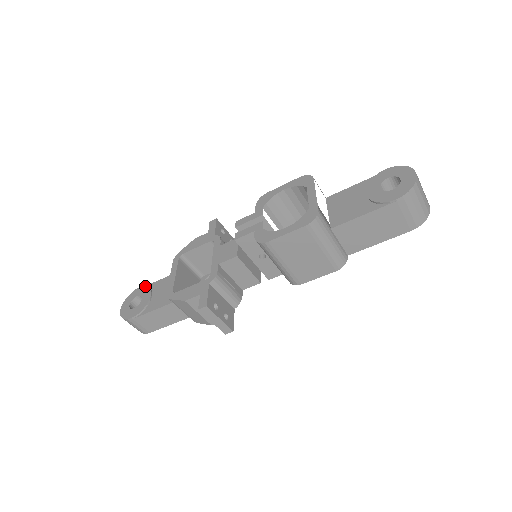
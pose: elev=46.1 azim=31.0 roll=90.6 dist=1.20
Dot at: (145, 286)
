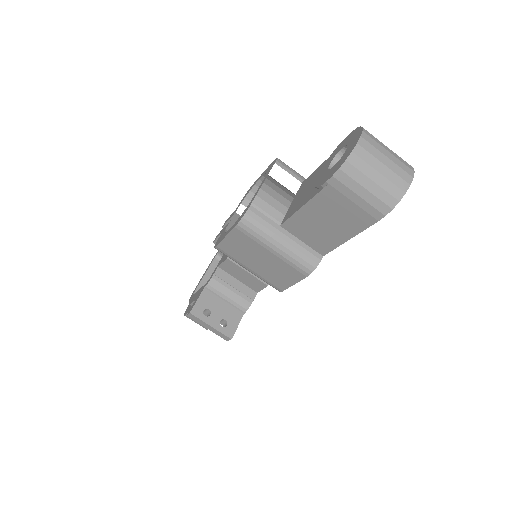
Dot at: occluded
